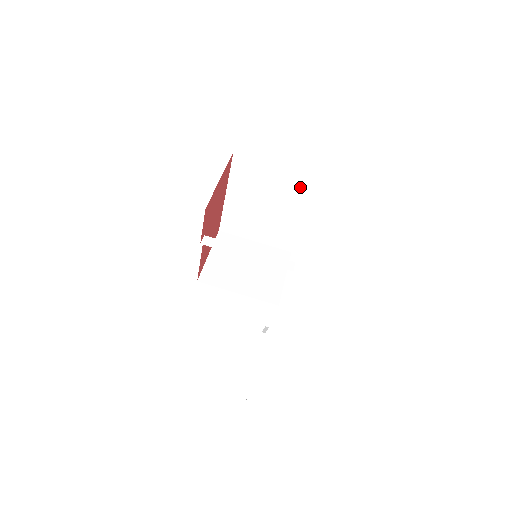
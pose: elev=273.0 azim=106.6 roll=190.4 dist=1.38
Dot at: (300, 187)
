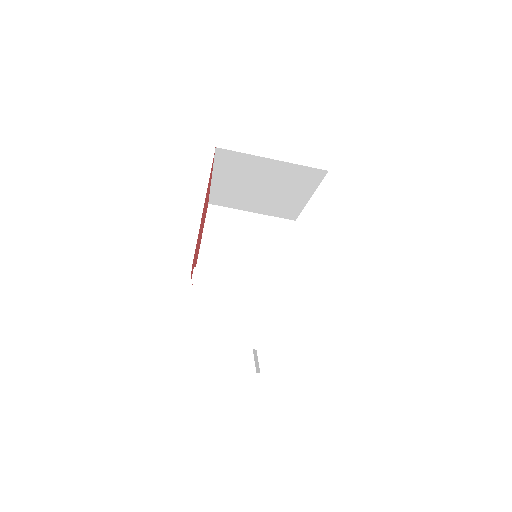
Dot at: (305, 177)
